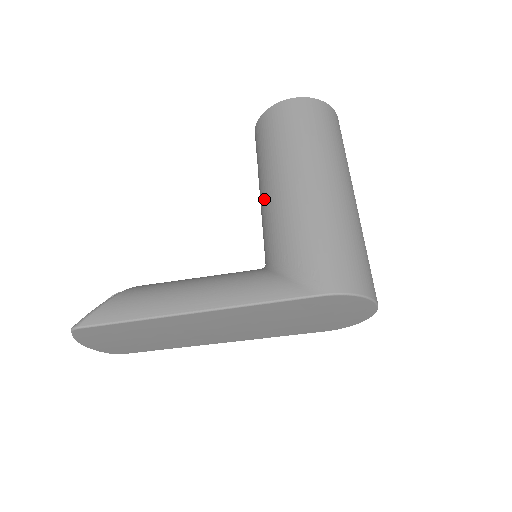
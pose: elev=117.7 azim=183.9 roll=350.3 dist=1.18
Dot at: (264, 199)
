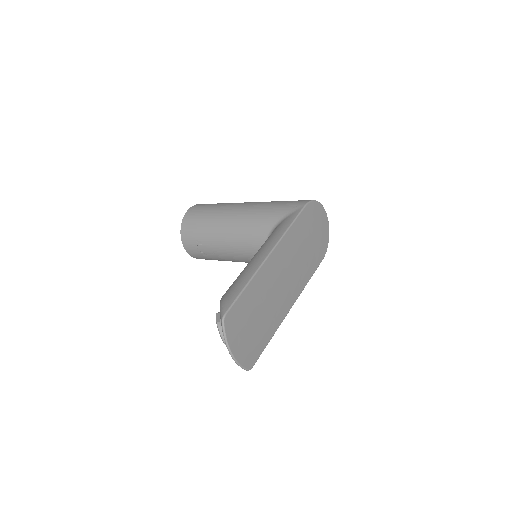
Dot at: (229, 235)
